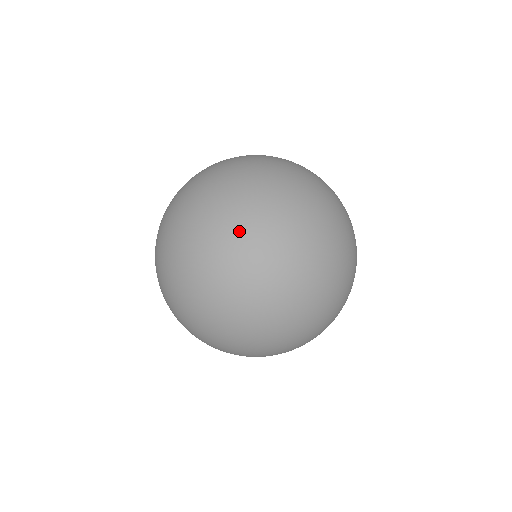
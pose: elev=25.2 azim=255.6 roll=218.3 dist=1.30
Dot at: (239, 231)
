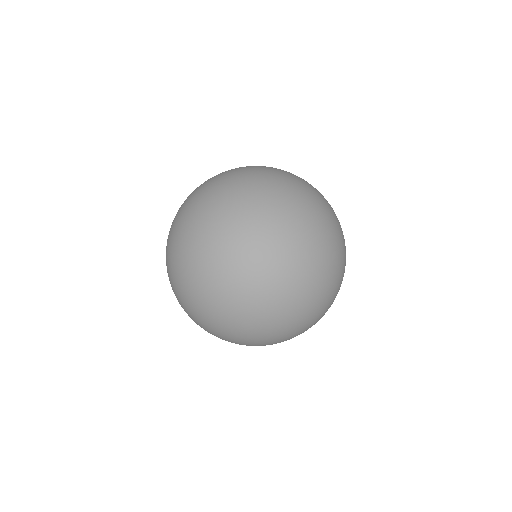
Dot at: (239, 322)
